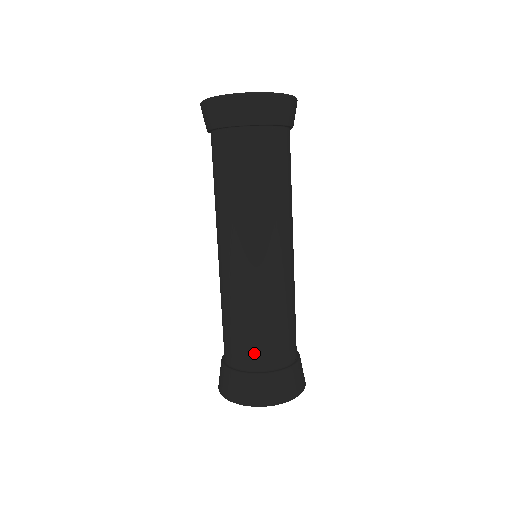
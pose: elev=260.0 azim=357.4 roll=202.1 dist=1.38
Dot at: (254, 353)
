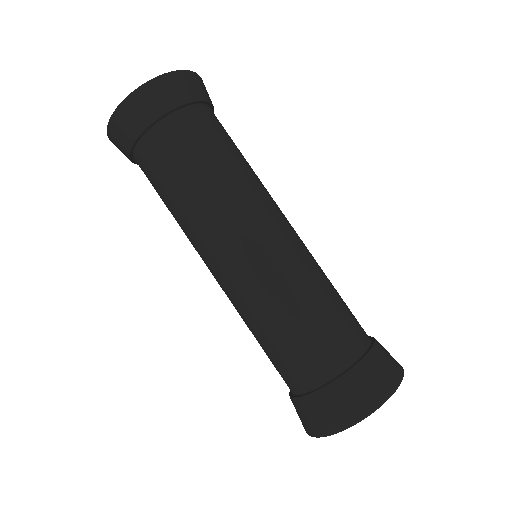
Dot at: (326, 352)
